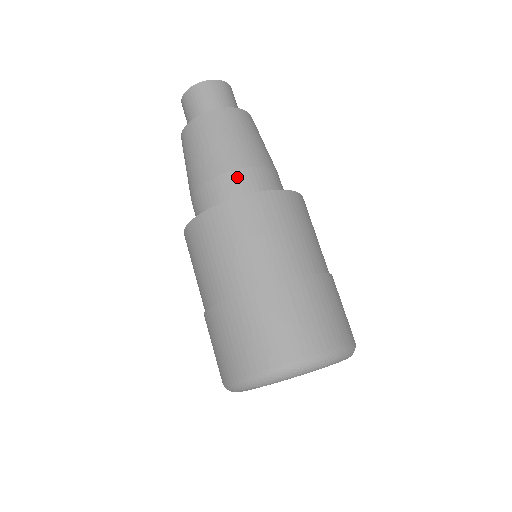
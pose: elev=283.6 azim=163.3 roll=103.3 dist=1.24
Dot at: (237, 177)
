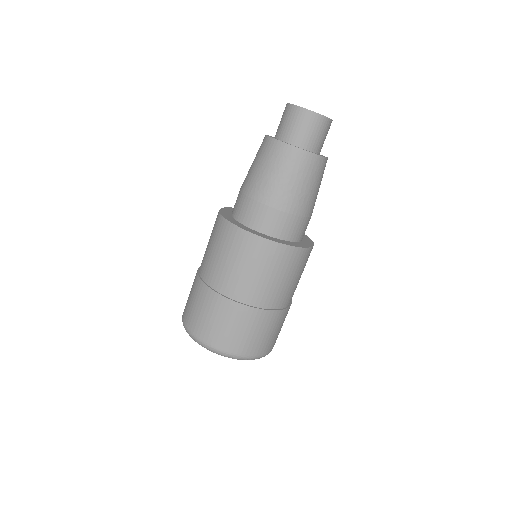
Dot at: (295, 221)
